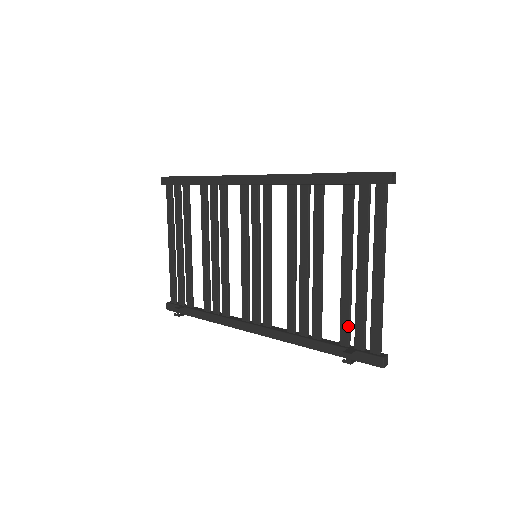
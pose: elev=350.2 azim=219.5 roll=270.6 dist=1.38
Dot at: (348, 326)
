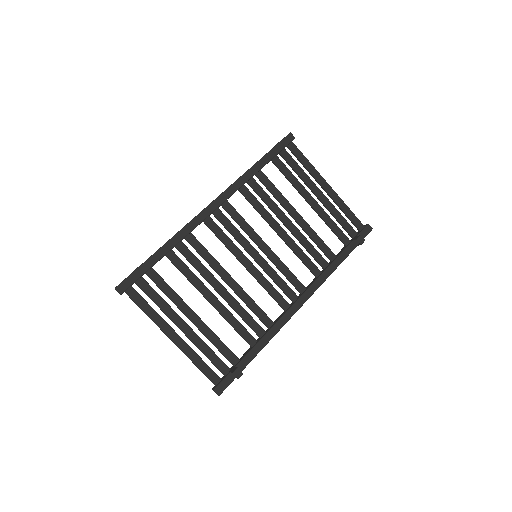
Dot at: (341, 230)
